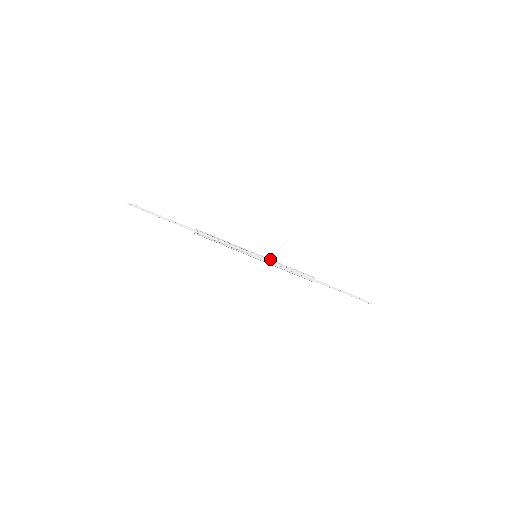
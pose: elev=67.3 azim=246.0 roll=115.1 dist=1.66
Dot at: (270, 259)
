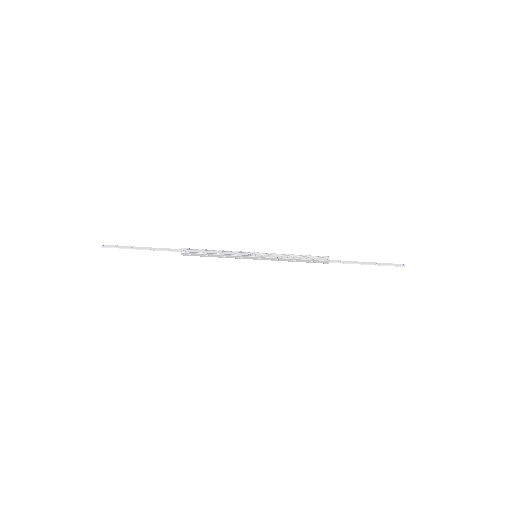
Dot at: (272, 253)
